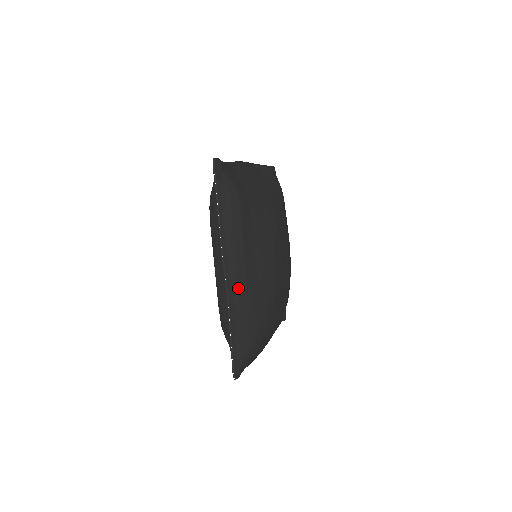
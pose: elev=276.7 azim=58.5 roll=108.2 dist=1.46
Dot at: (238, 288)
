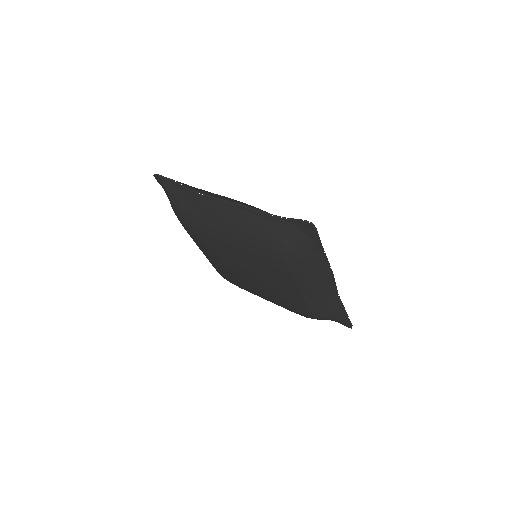
Dot at: occluded
